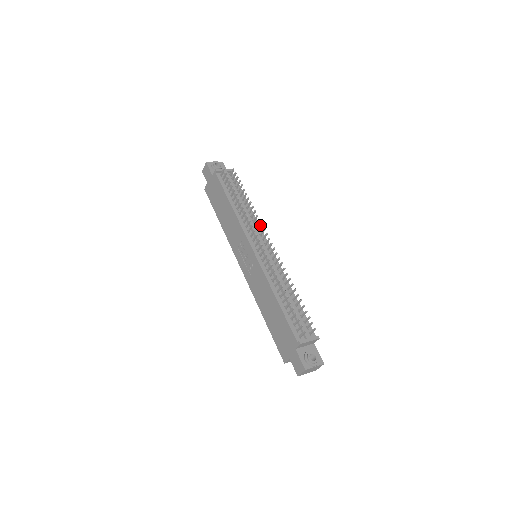
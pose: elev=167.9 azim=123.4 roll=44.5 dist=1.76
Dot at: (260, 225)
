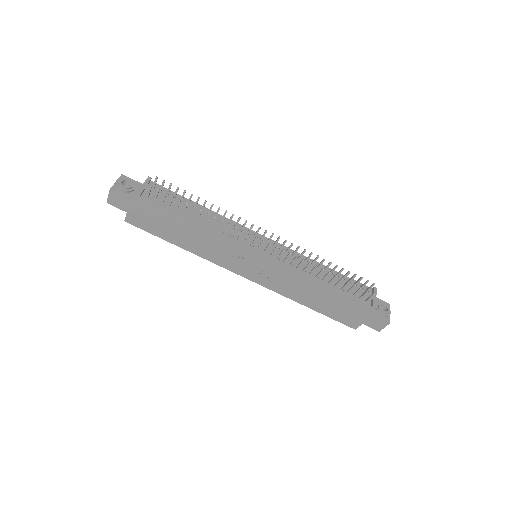
Dot at: (244, 223)
